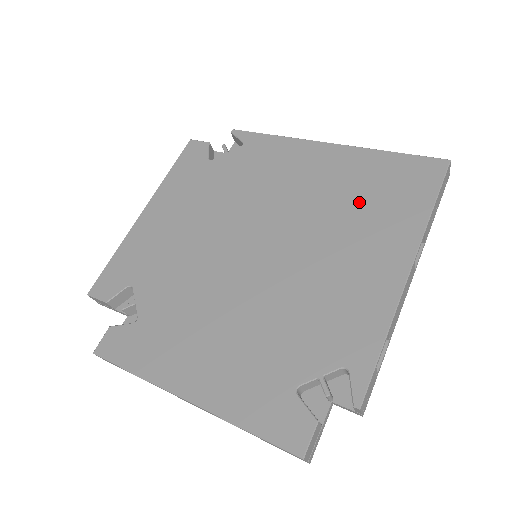
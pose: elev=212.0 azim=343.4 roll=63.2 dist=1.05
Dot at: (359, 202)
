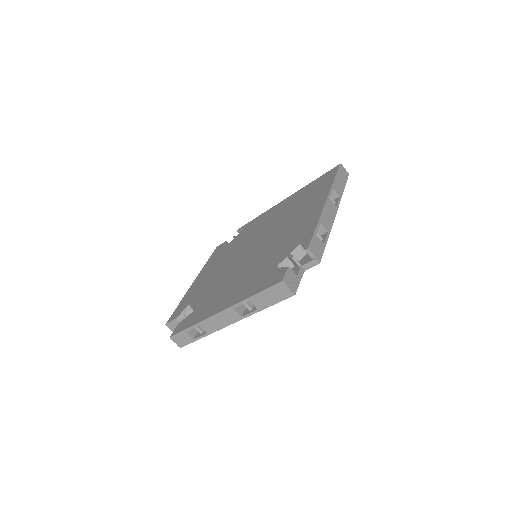
Dot at: (300, 202)
